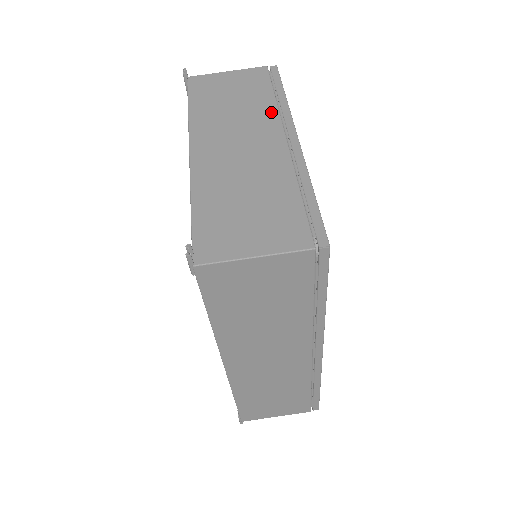
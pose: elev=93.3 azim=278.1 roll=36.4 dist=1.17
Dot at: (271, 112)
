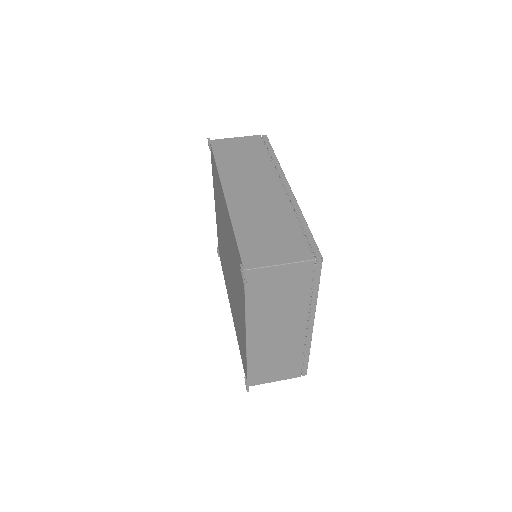
Dot at: occluded
